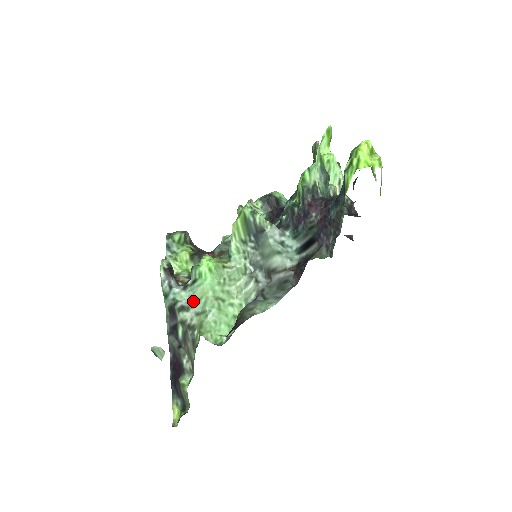
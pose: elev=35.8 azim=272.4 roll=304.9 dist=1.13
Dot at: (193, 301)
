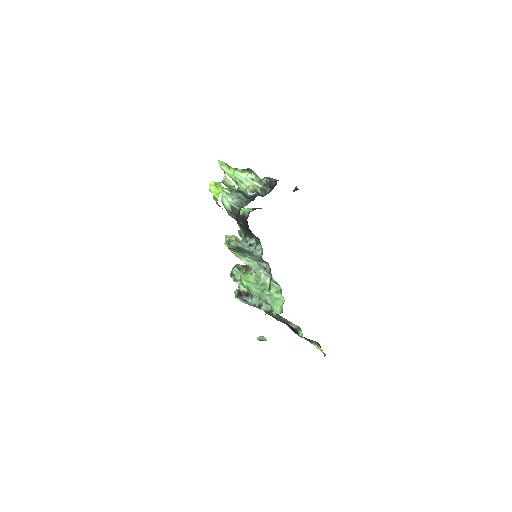
Dot at: (260, 299)
